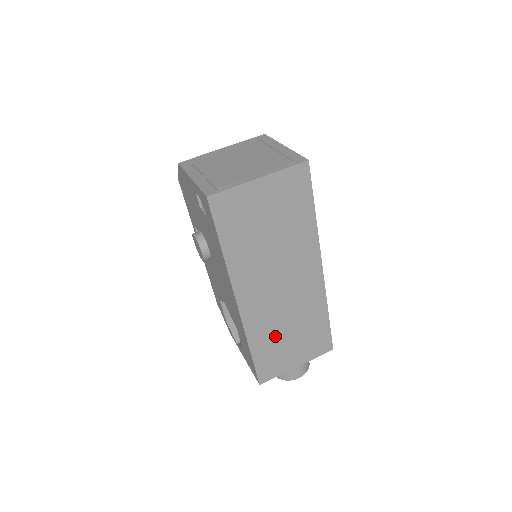
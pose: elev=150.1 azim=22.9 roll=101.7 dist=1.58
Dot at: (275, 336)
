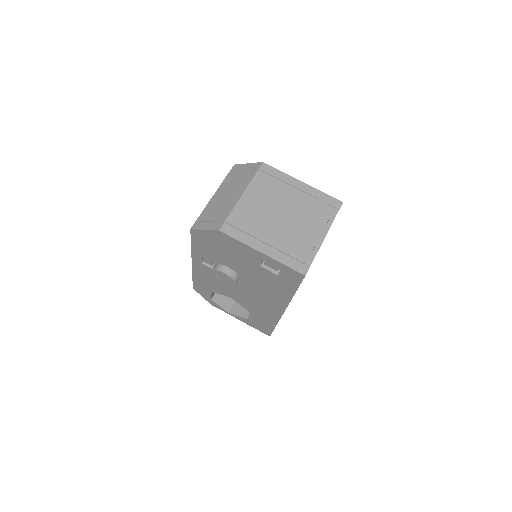
Dot at: occluded
